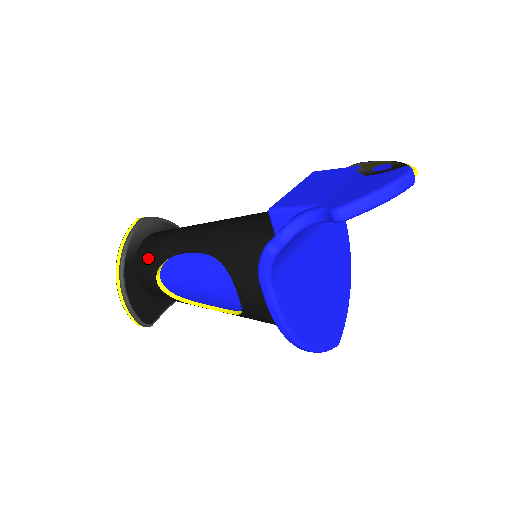
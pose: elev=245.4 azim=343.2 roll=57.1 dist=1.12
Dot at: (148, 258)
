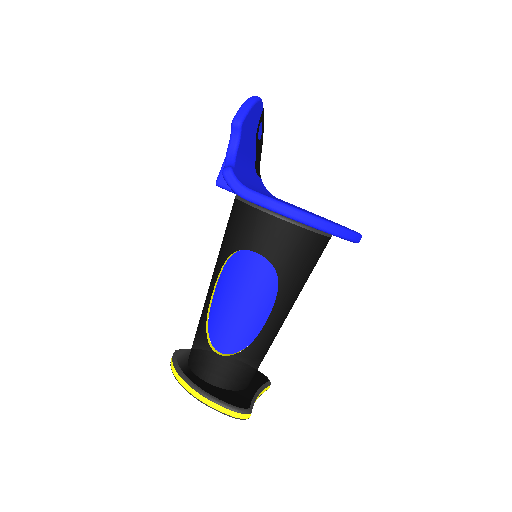
Dot at: (197, 350)
